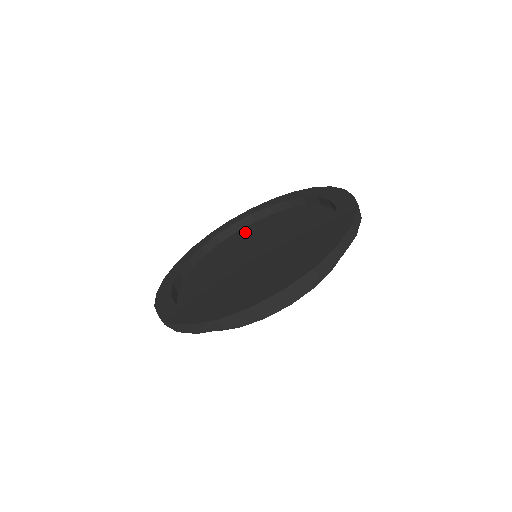
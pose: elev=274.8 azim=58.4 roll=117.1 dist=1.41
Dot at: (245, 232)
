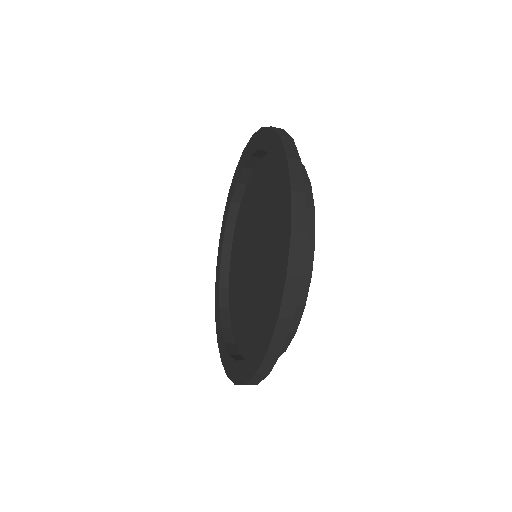
Dot at: (236, 240)
